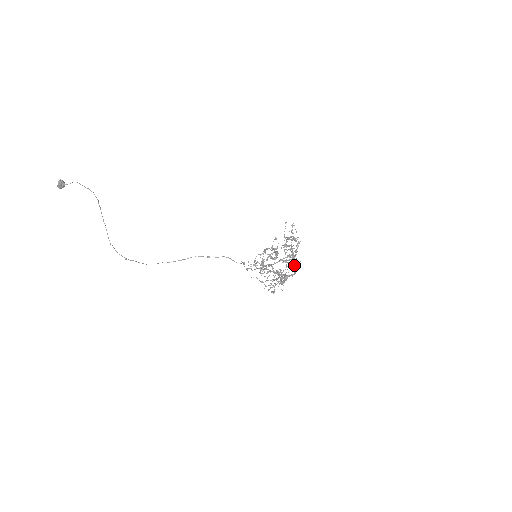
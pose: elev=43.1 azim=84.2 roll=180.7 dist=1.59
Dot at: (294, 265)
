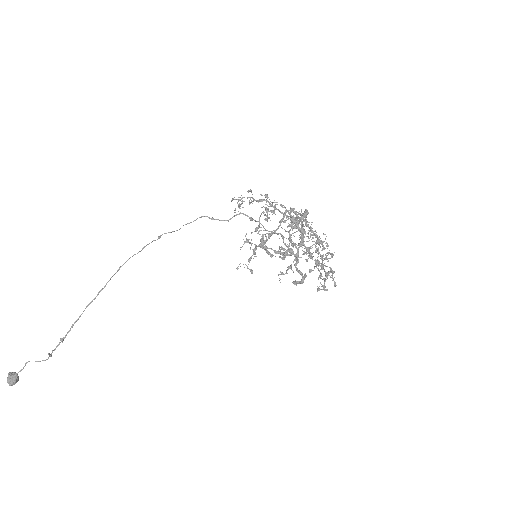
Dot at: (305, 218)
